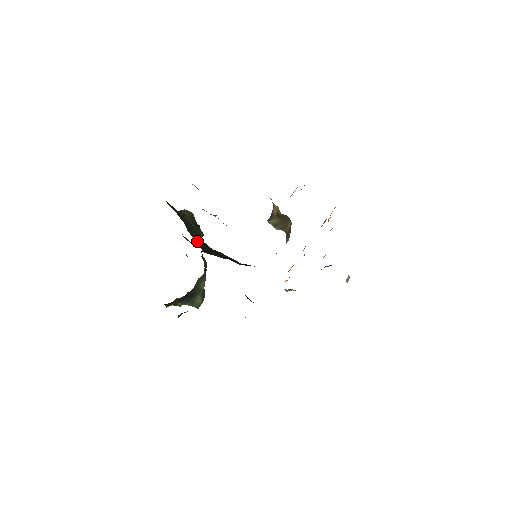
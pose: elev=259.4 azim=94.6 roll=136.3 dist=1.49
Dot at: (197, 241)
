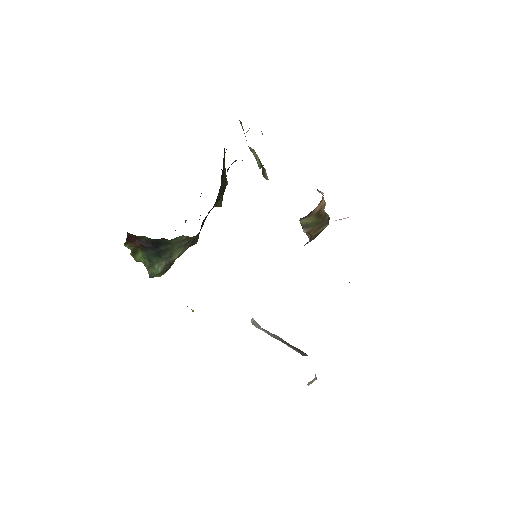
Dot at: occluded
